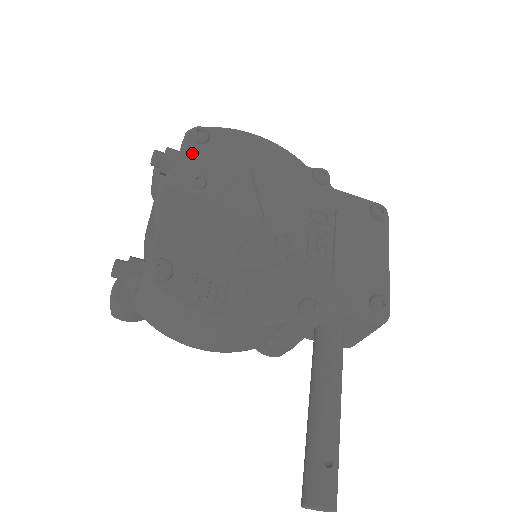
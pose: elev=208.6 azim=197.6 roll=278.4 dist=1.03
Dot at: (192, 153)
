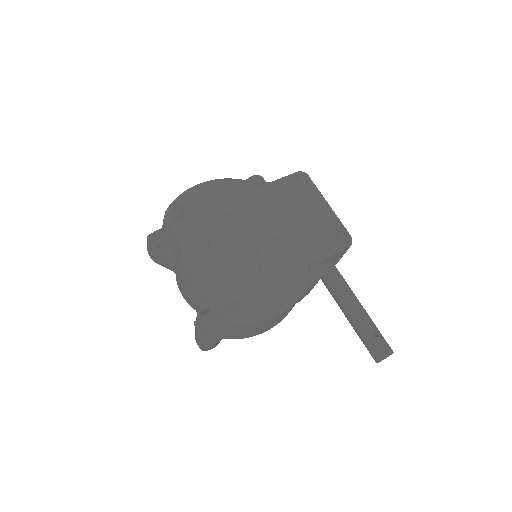
Dot at: (182, 227)
